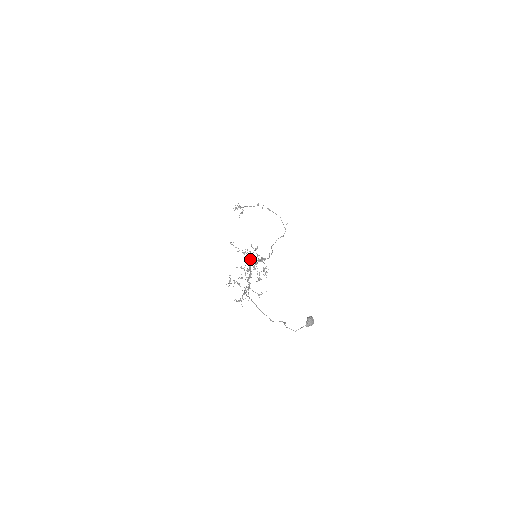
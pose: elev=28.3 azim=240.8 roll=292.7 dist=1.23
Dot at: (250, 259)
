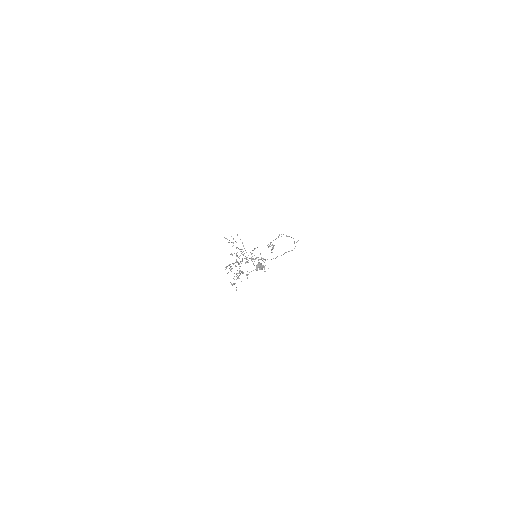
Dot at: (240, 249)
